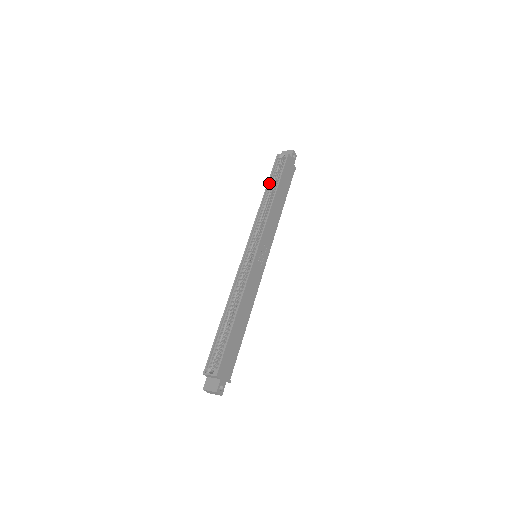
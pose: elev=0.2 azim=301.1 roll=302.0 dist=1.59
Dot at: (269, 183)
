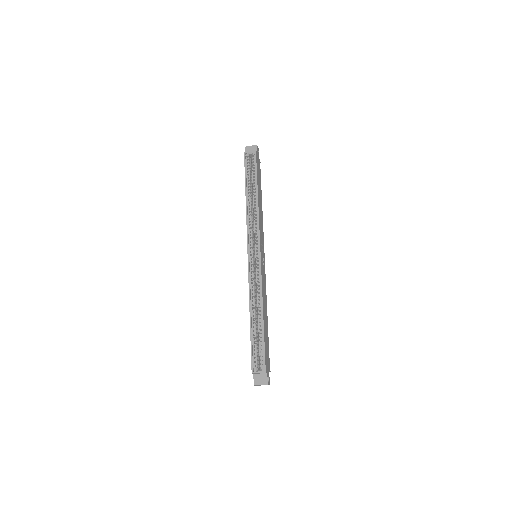
Dot at: (246, 183)
